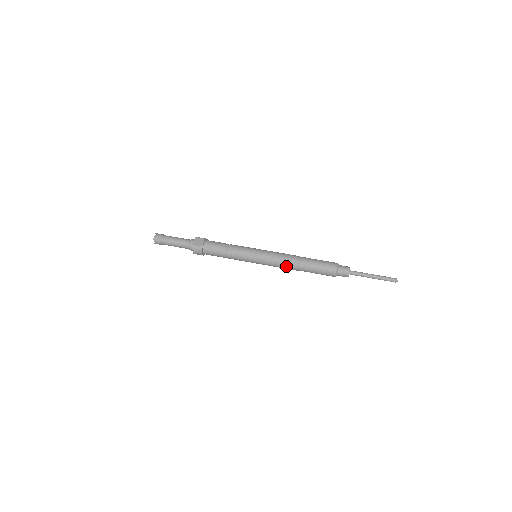
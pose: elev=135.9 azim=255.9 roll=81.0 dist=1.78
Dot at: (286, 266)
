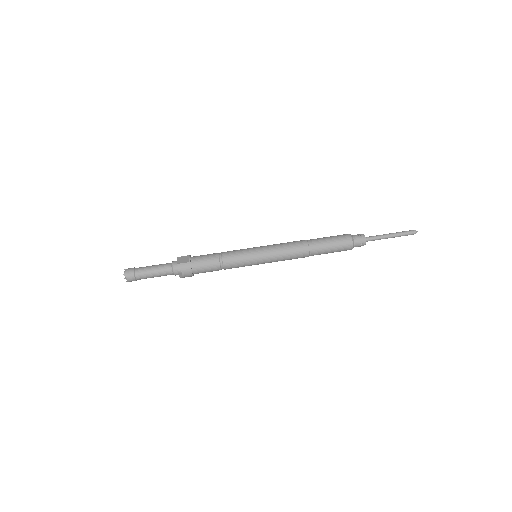
Dot at: (295, 253)
